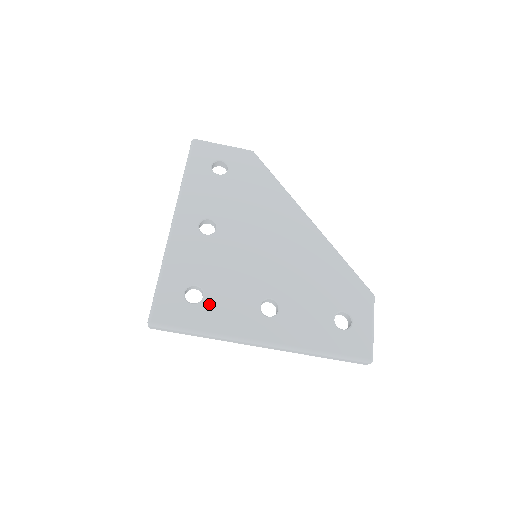
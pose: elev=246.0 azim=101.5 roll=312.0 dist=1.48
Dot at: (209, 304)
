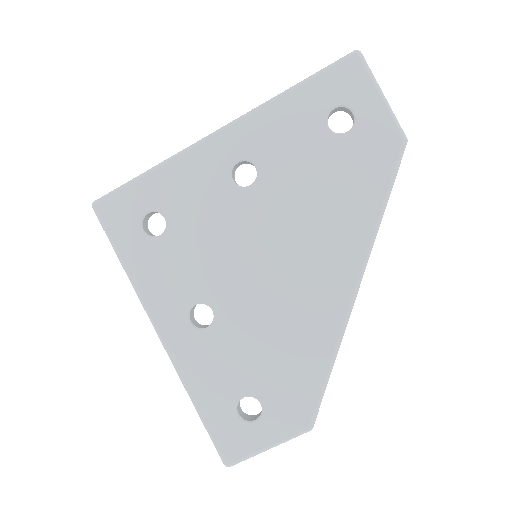
Dot at: (156, 248)
